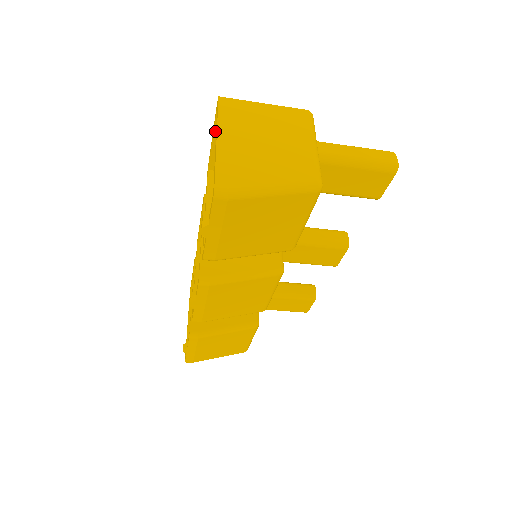
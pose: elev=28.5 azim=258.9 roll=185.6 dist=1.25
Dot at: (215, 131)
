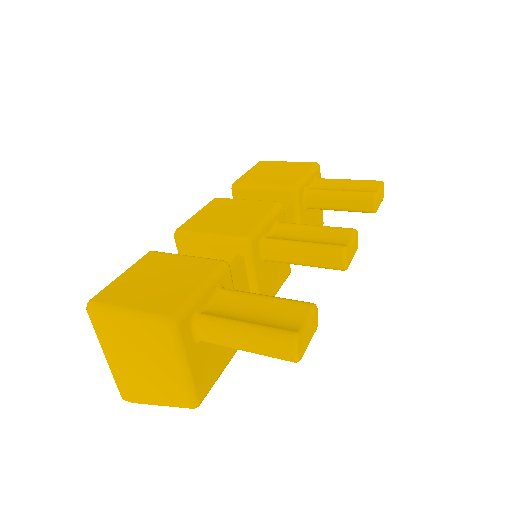
Dot at: occluded
